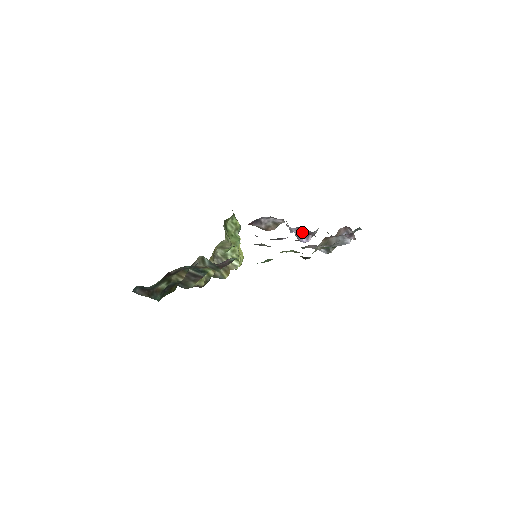
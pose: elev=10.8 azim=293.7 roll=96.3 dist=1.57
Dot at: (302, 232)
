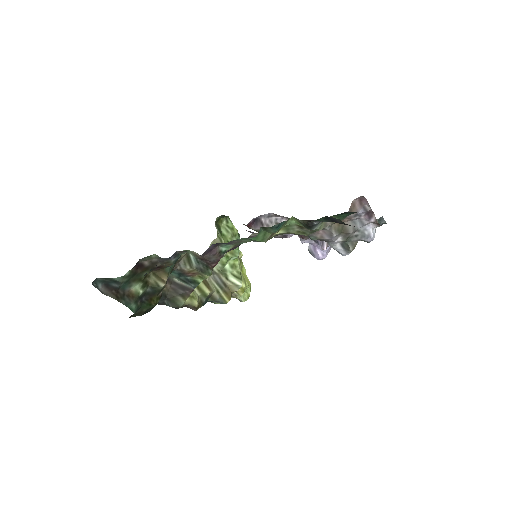
Dot at: occluded
